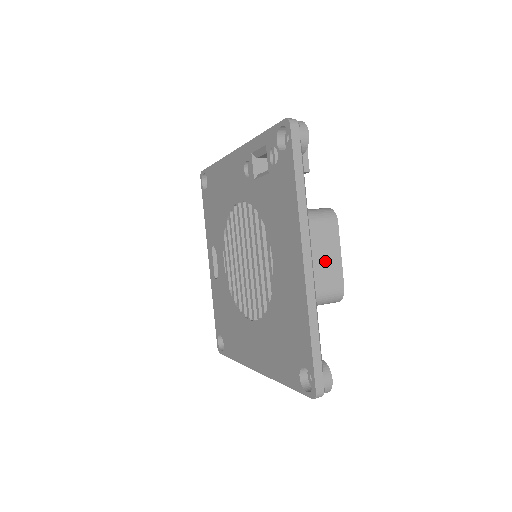
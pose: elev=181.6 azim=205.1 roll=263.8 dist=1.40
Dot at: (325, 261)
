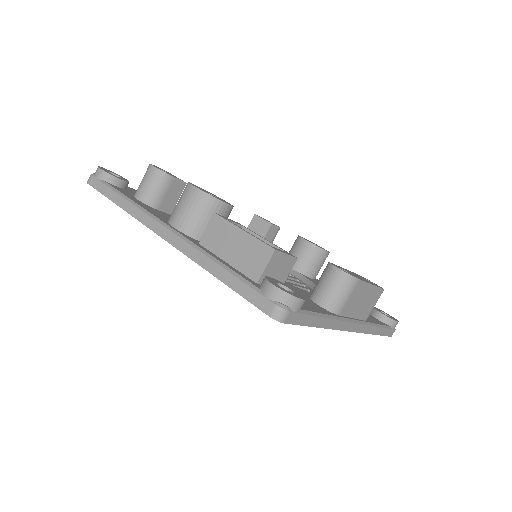
Dot at: (363, 304)
